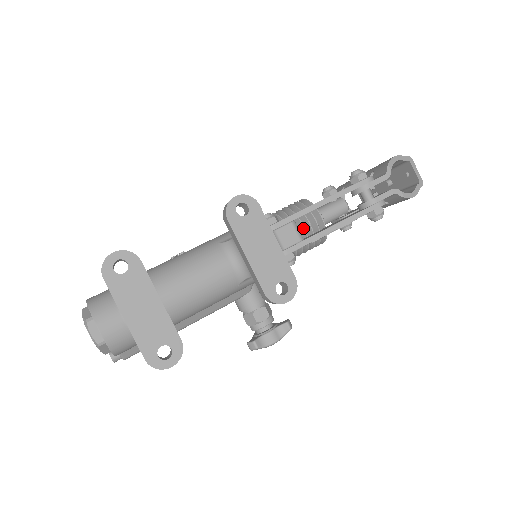
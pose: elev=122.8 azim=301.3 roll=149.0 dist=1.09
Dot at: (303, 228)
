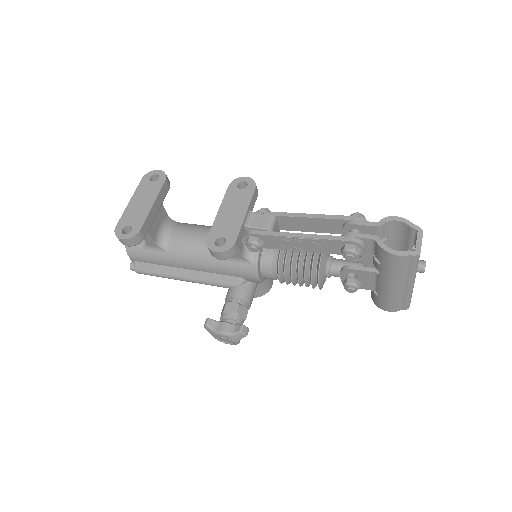
Dot at: (300, 252)
